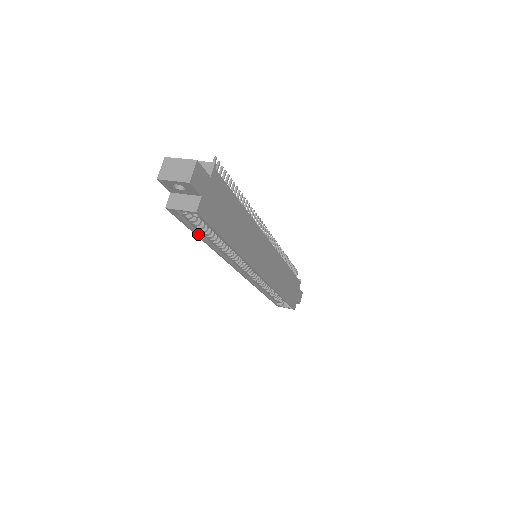
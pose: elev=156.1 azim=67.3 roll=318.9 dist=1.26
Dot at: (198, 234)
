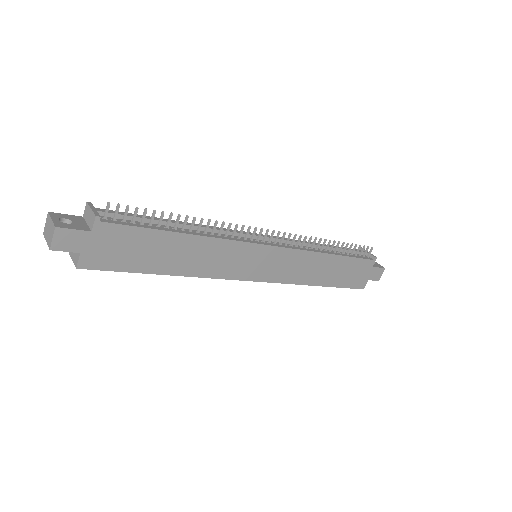
Dot at: occluded
